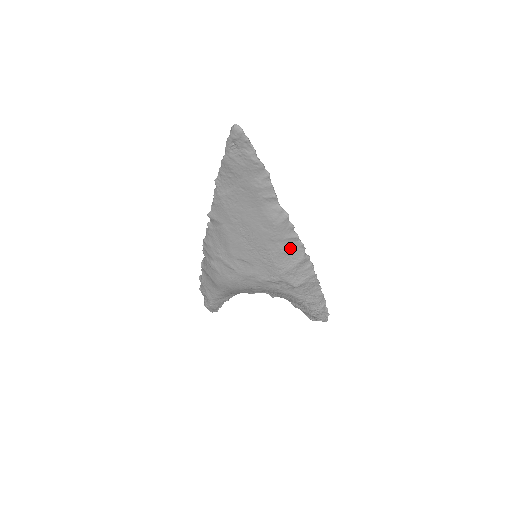
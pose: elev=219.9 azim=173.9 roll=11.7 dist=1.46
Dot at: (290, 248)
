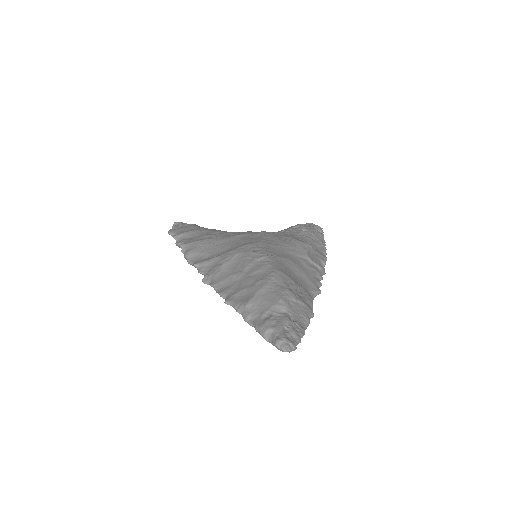
Dot at: occluded
